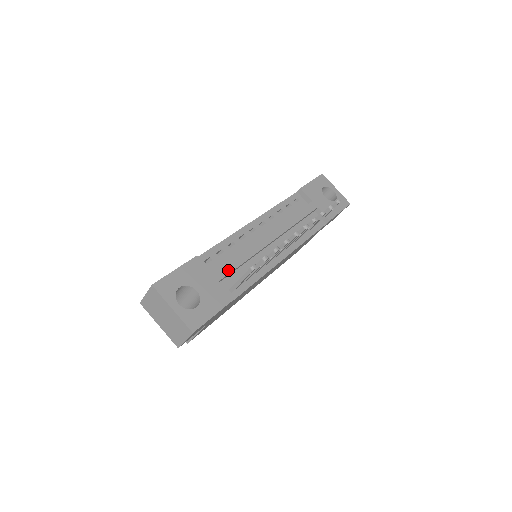
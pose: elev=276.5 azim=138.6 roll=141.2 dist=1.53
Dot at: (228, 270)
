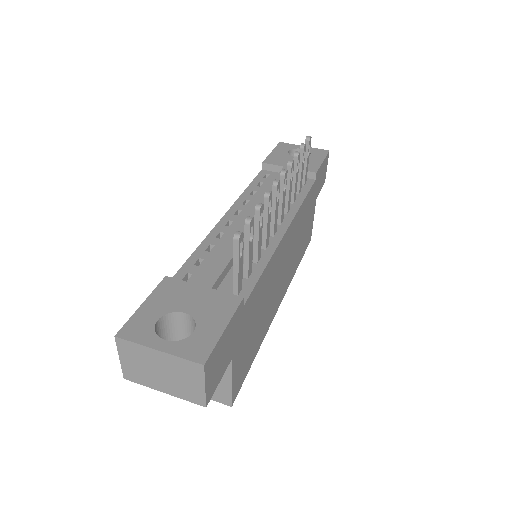
Dot at: (217, 271)
